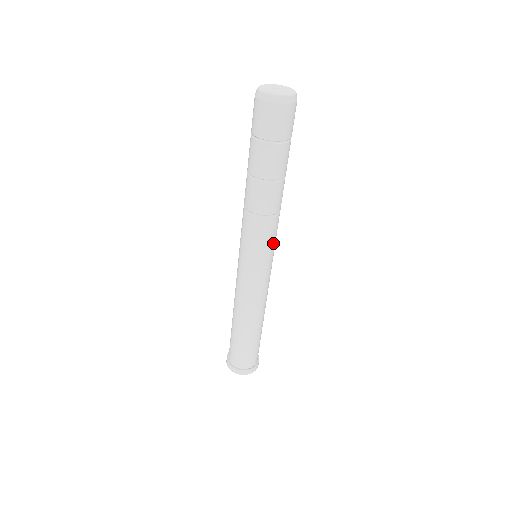
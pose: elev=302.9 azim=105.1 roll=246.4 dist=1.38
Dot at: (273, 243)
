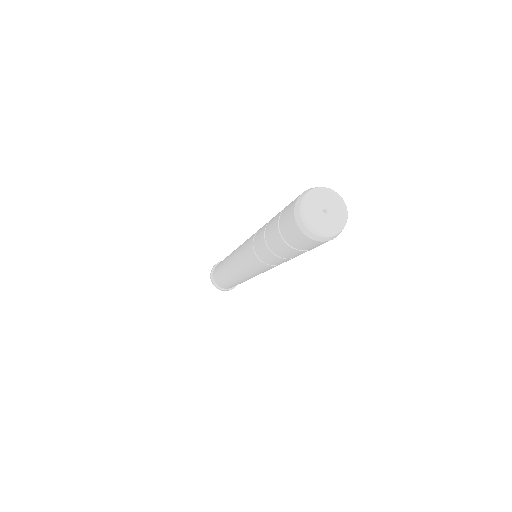
Dot at: occluded
